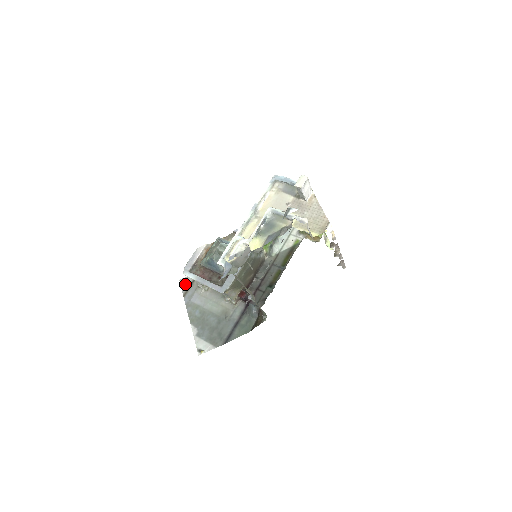
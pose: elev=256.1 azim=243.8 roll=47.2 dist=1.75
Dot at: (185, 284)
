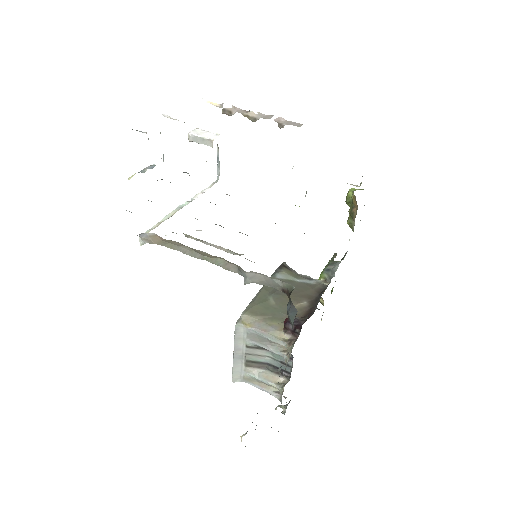
Dot at: occluded
